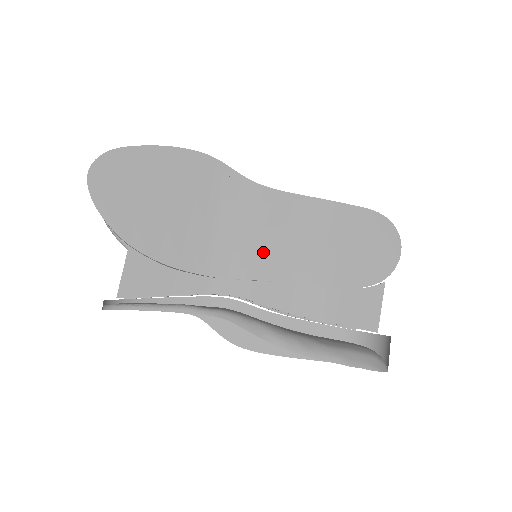
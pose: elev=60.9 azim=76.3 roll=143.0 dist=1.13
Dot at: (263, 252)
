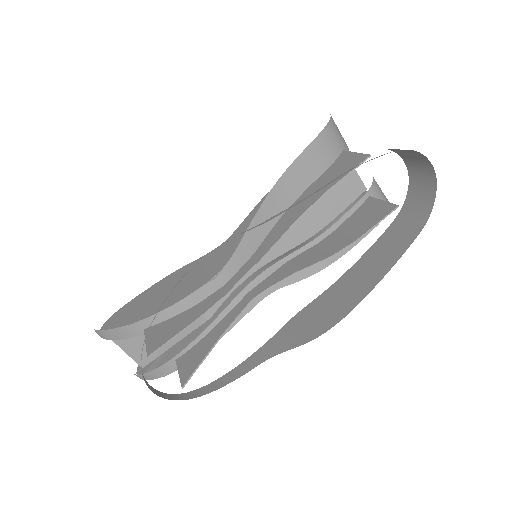
Dot at: occluded
